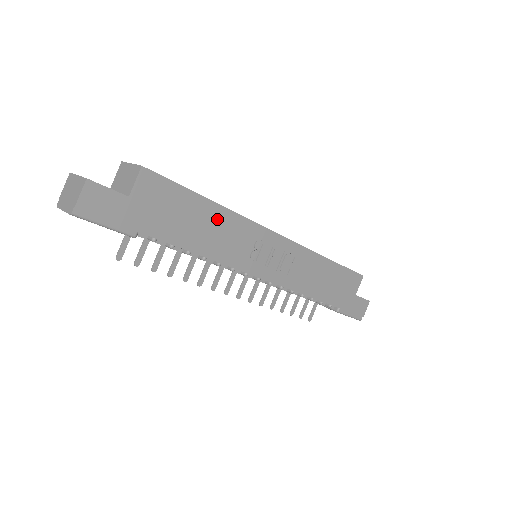
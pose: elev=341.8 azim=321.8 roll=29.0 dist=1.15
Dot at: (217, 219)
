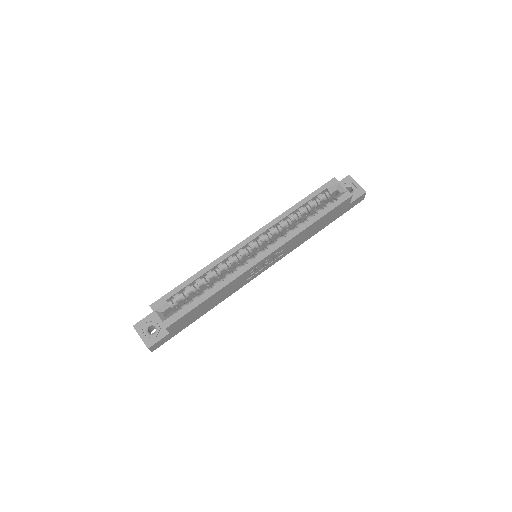
Dot at: (219, 294)
